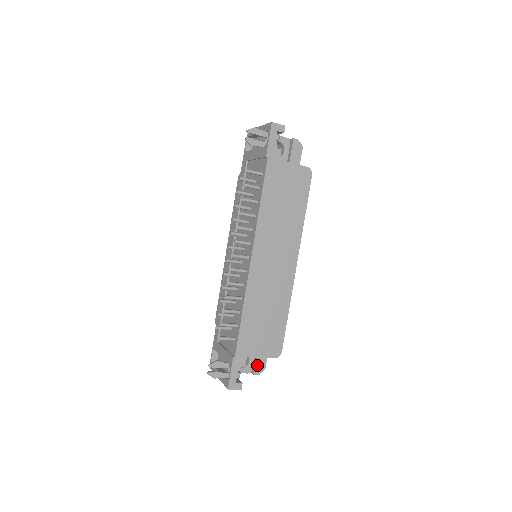
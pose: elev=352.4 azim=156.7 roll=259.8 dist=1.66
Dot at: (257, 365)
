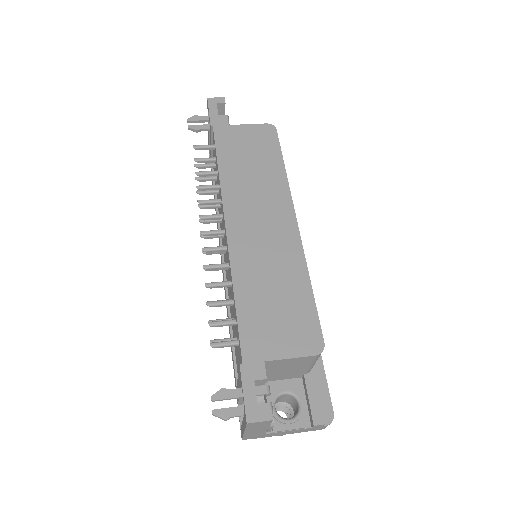
Dot at: (313, 407)
